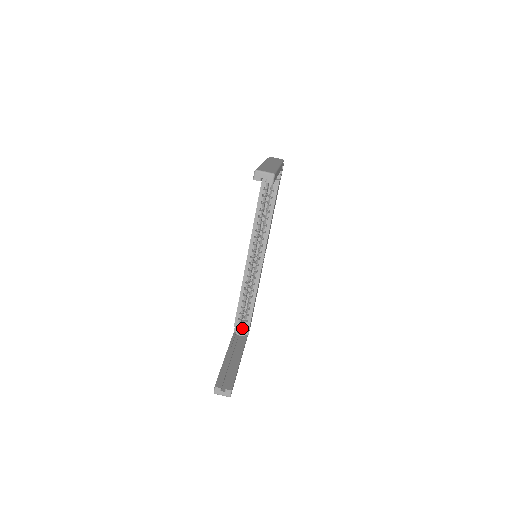
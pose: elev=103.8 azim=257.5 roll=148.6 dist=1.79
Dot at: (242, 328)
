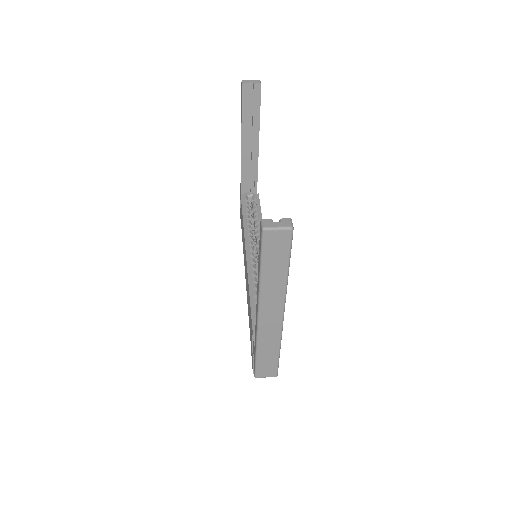
Dot at: occluded
